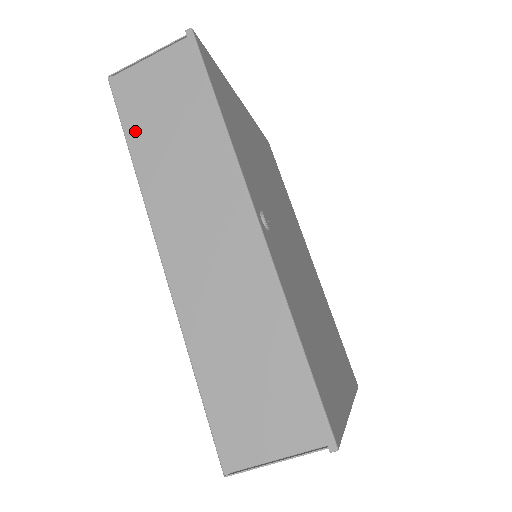
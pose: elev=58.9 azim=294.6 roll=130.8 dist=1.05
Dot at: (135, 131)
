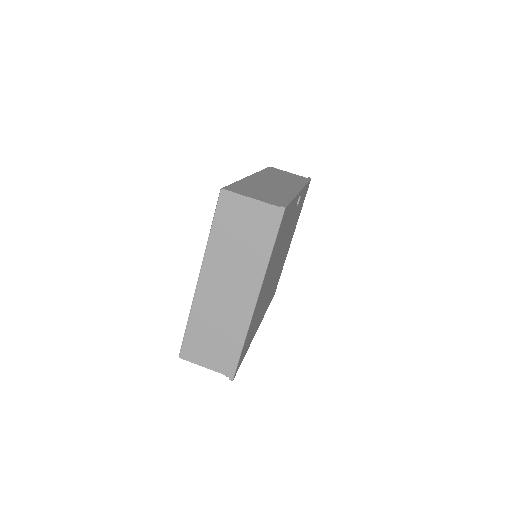
Dot at: (269, 170)
